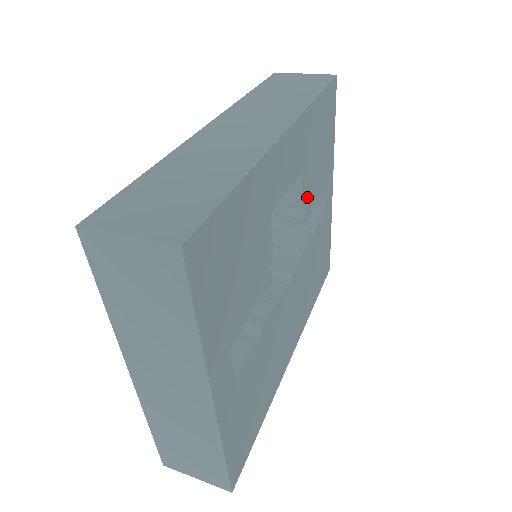
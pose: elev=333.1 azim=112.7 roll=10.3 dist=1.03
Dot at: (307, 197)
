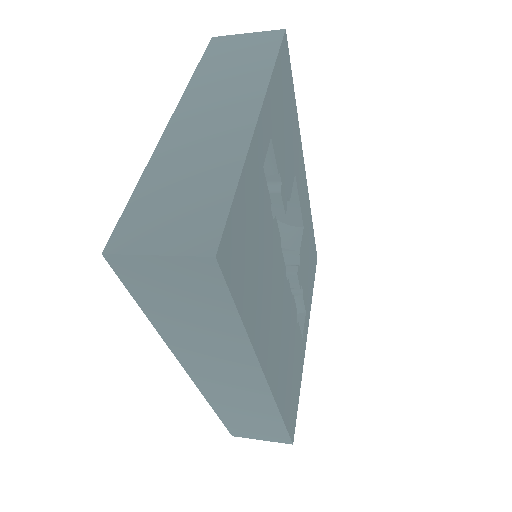
Dot at: (301, 261)
